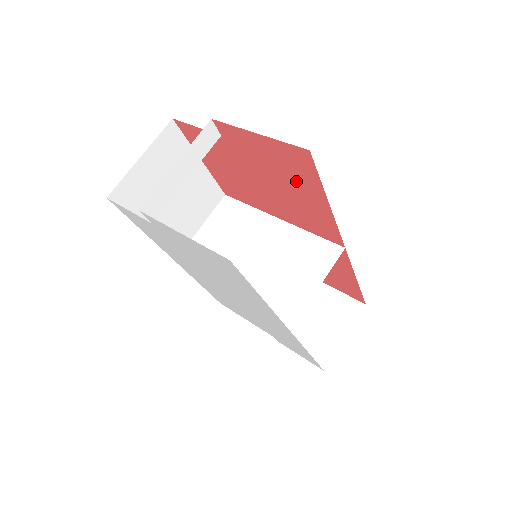
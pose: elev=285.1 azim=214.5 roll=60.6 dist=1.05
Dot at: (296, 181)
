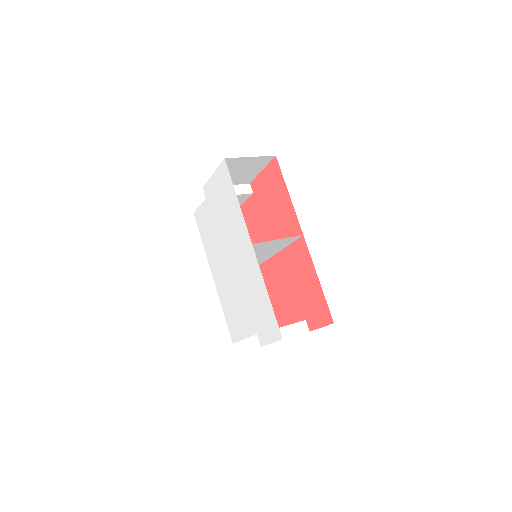
Dot at: (277, 191)
